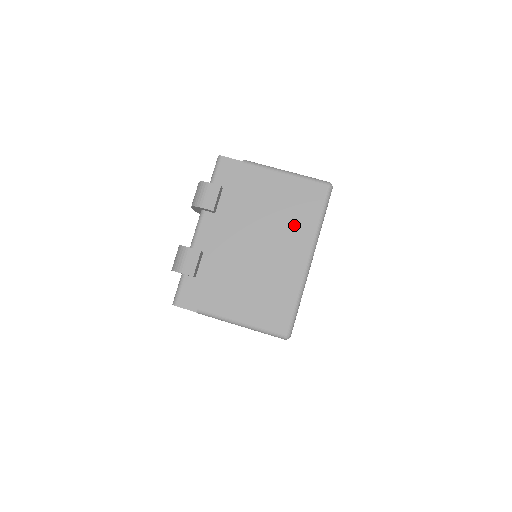
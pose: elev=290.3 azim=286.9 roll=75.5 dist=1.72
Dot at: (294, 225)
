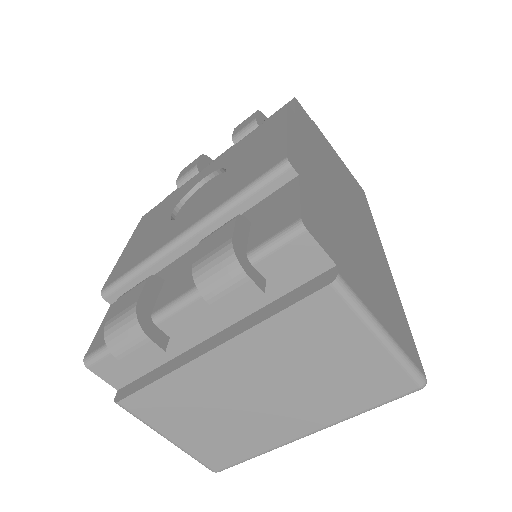
Dot at: (326, 399)
